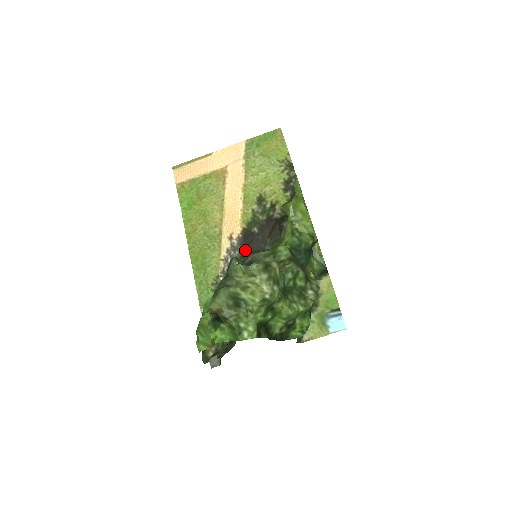
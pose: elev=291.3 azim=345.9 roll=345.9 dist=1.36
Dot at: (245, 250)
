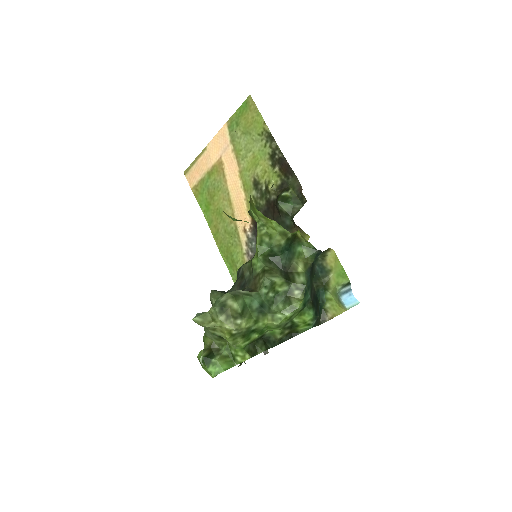
Dot at: occluded
